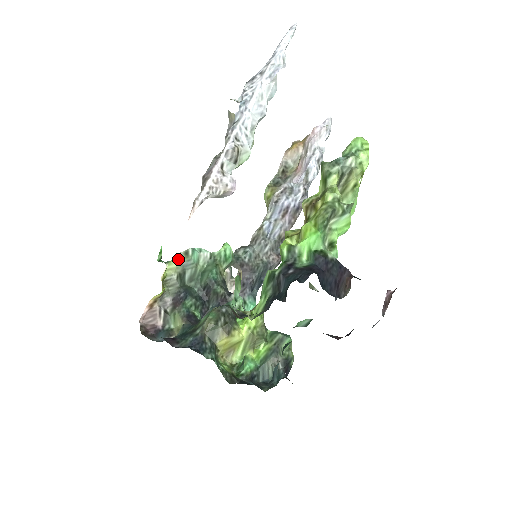
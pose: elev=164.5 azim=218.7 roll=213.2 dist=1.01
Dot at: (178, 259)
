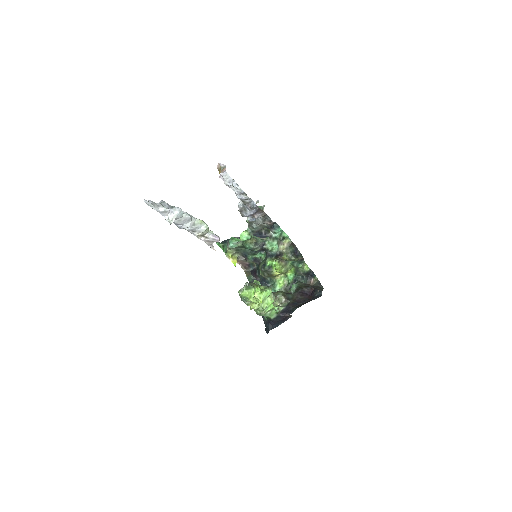
Dot at: (229, 251)
